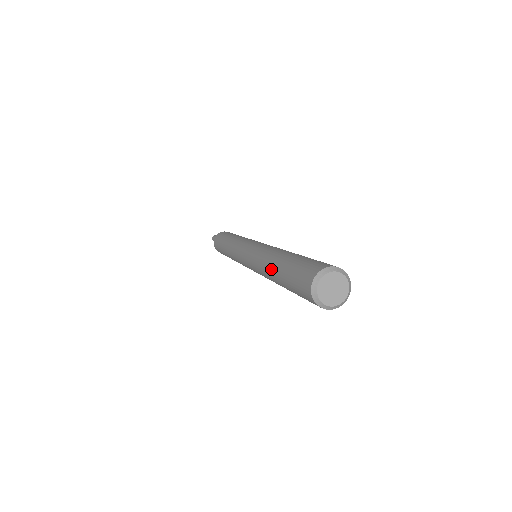
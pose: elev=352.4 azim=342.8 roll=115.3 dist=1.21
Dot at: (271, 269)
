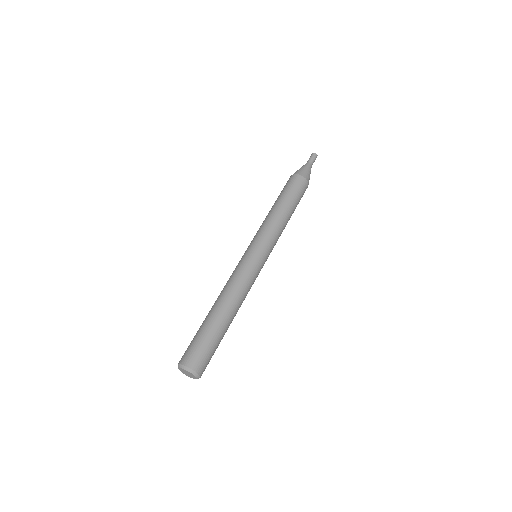
Dot at: occluded
